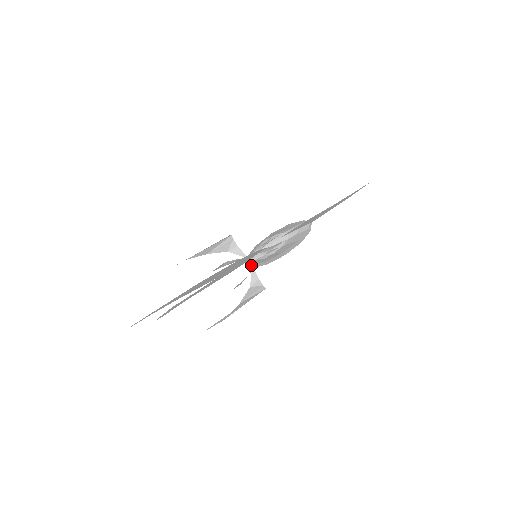
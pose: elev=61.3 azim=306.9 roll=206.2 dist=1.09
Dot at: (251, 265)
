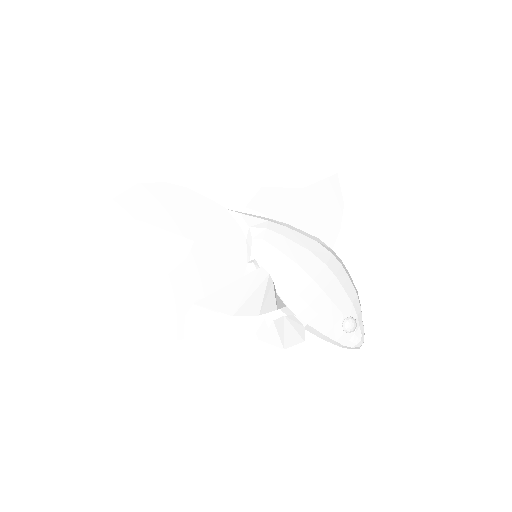
Dot at: (276, 294)
